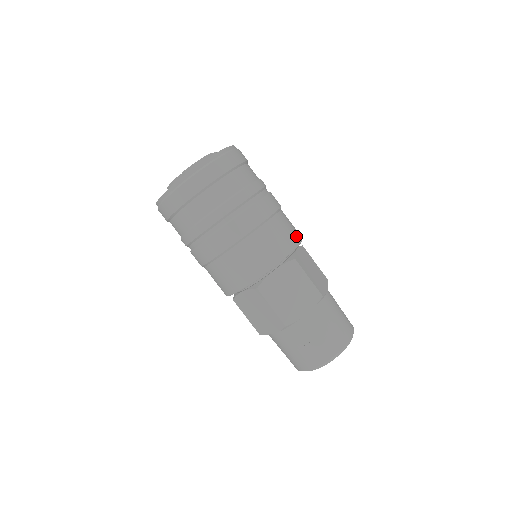
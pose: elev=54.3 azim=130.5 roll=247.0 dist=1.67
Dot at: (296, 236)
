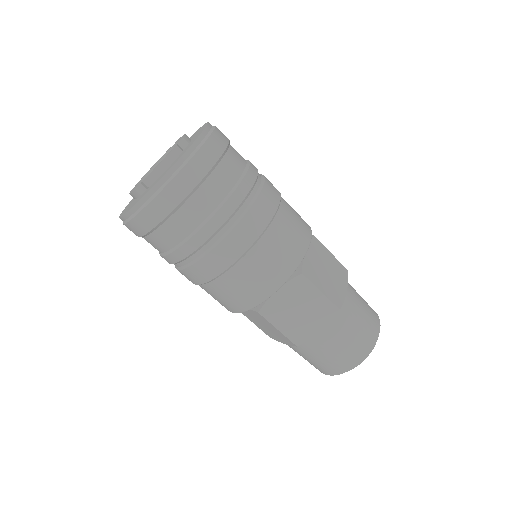
Dot at: (302, 240)
